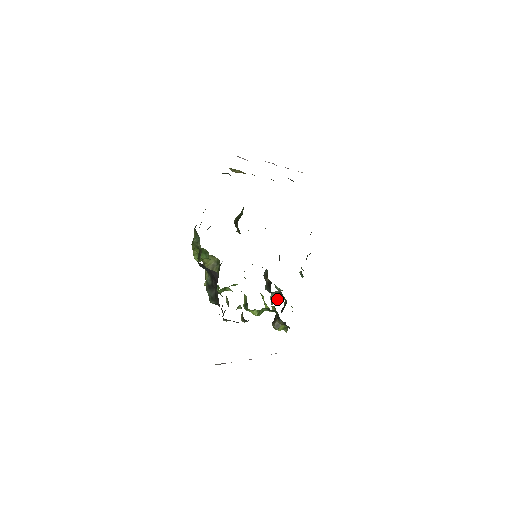
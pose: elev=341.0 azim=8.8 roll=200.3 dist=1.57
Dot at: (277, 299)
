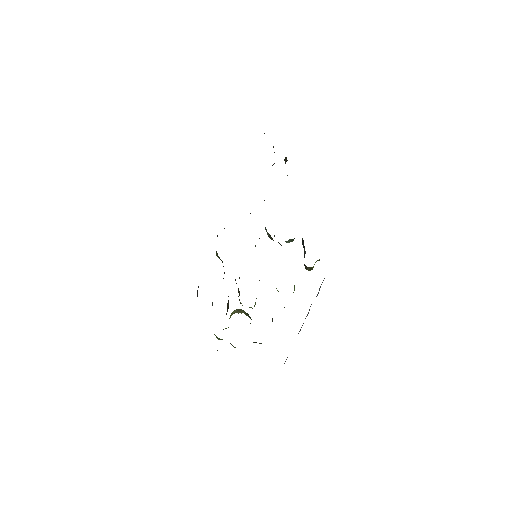
Dot at: occluded
